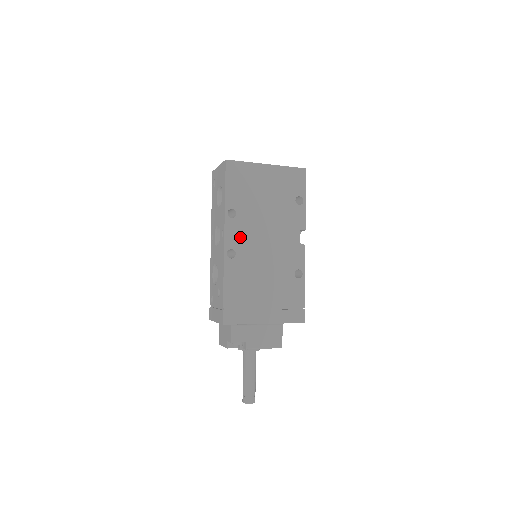
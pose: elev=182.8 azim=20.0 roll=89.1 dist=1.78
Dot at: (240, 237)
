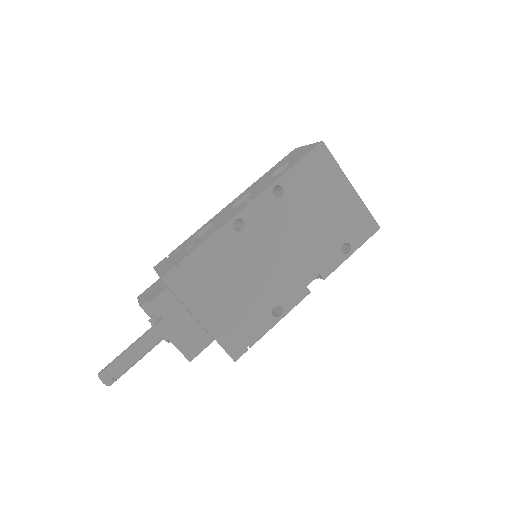
Dot at: (262, 219)
